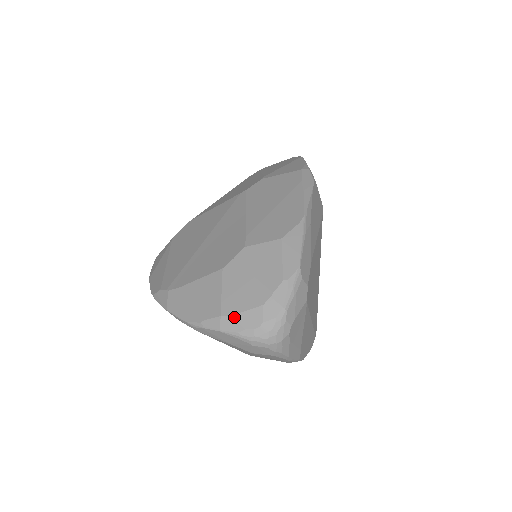
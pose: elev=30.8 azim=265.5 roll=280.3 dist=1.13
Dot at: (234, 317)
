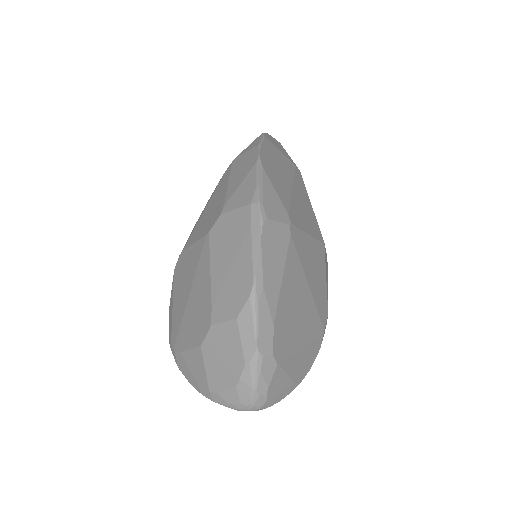
Dot at: (219, 394)
